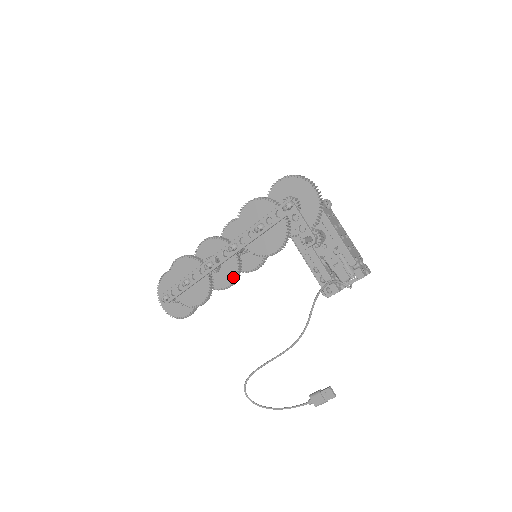
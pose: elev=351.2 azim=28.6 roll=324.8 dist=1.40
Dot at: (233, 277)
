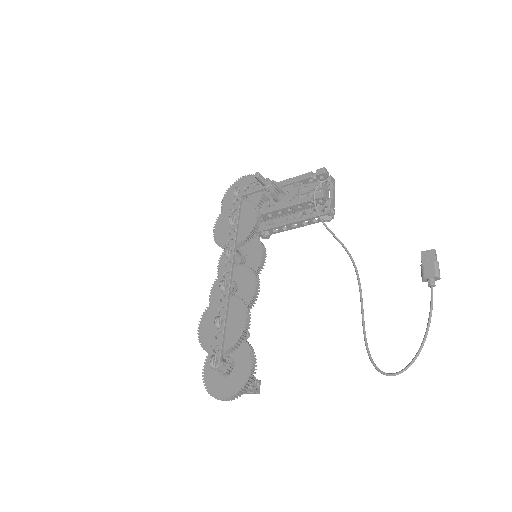
Dot at: (252, 277)
